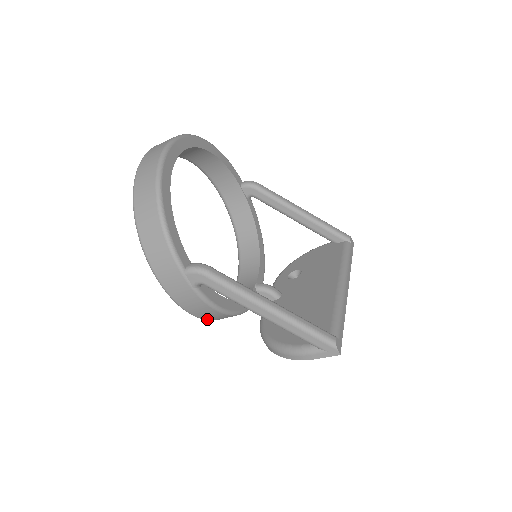
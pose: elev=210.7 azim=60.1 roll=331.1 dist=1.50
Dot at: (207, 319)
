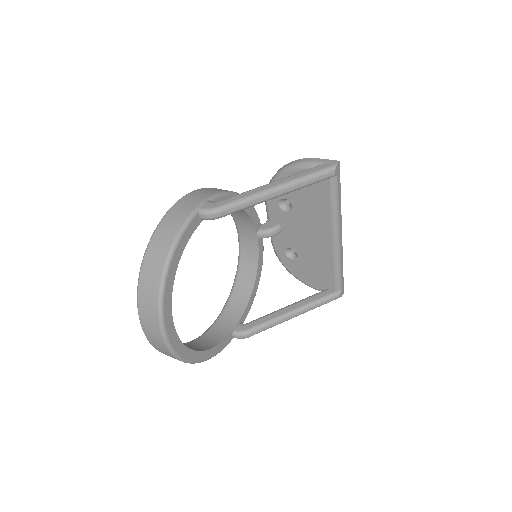
Dot at: occluded
